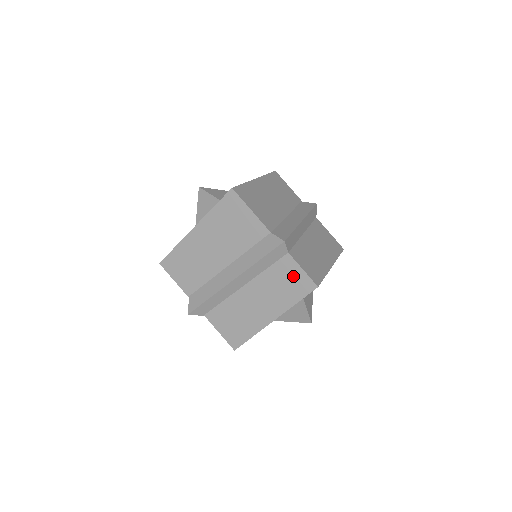
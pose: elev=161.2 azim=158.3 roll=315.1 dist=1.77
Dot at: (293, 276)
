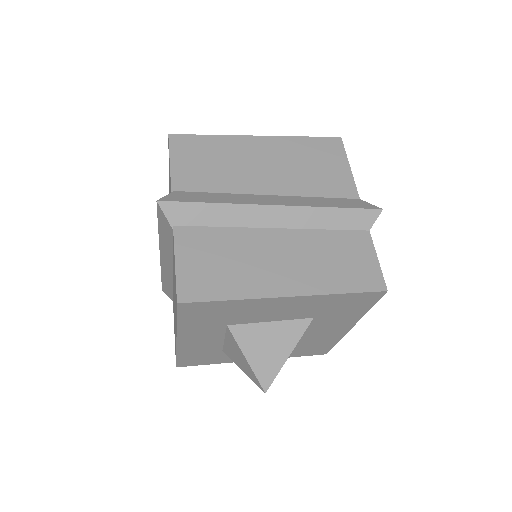
Dot at: (359, 258)
